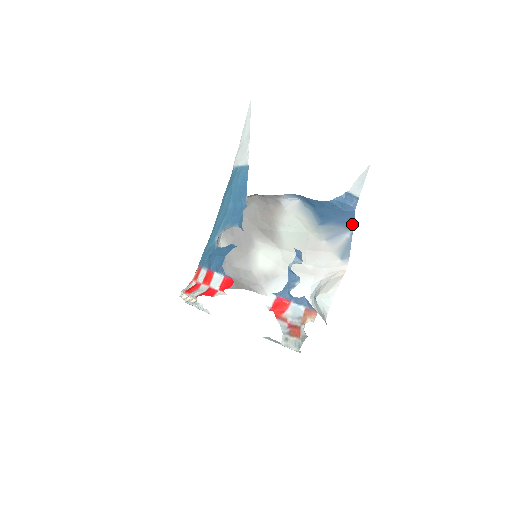
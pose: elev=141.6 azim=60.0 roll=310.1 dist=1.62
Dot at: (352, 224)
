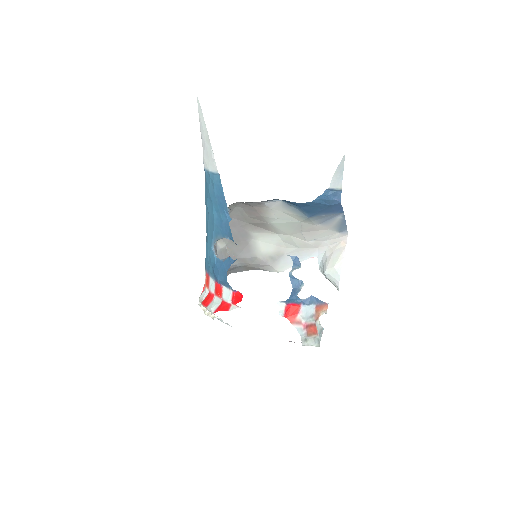
Dot at: (341, 210)
